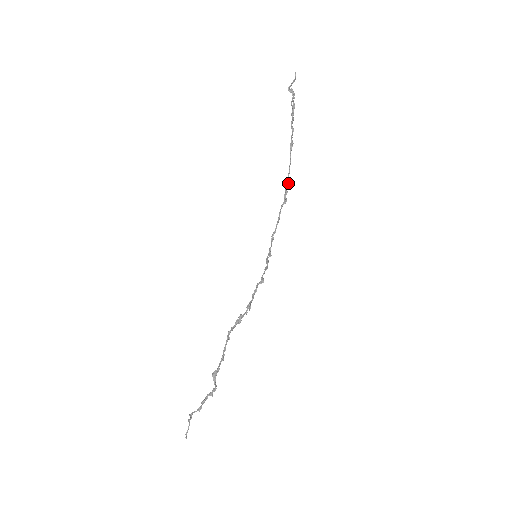
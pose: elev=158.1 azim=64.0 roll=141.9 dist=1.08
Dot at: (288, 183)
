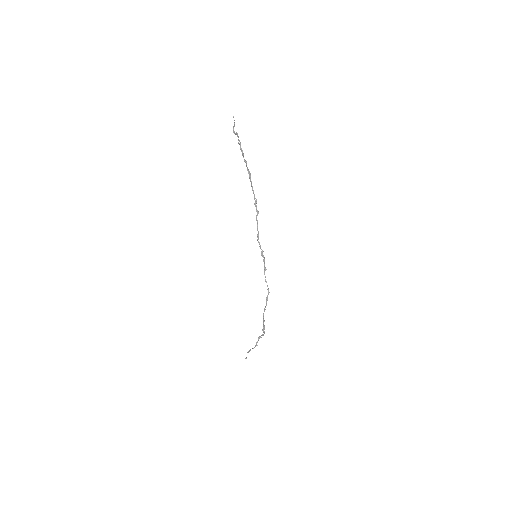
Dot at: (256, 201)
